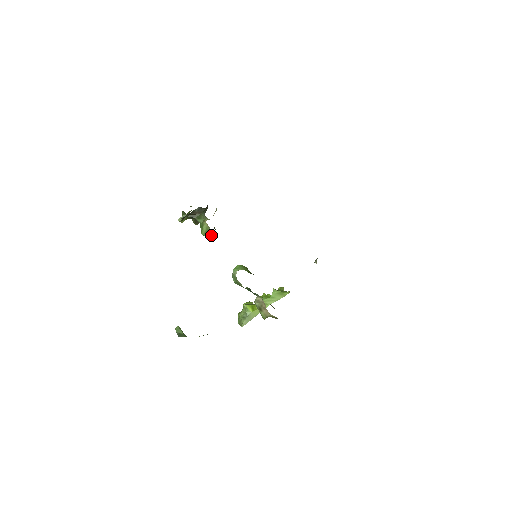
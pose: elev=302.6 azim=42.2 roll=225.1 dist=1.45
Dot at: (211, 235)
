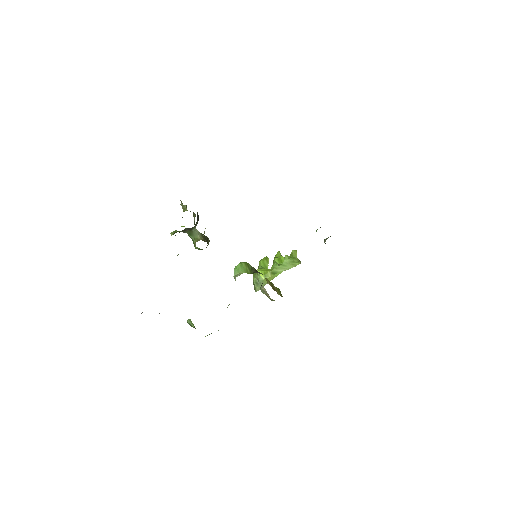
Dot at: occluded
